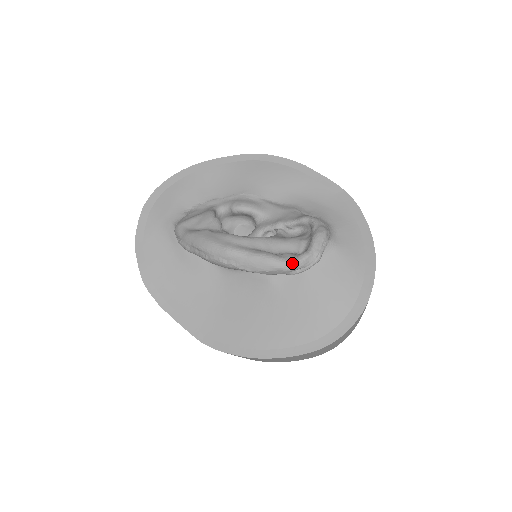
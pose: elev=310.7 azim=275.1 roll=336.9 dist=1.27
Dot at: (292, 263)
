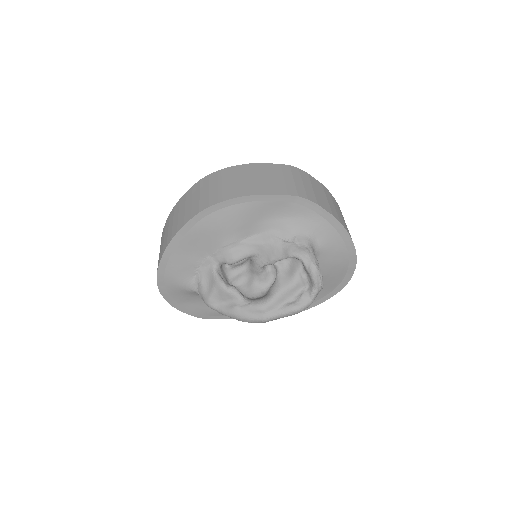
Dot at: (310, 303)
